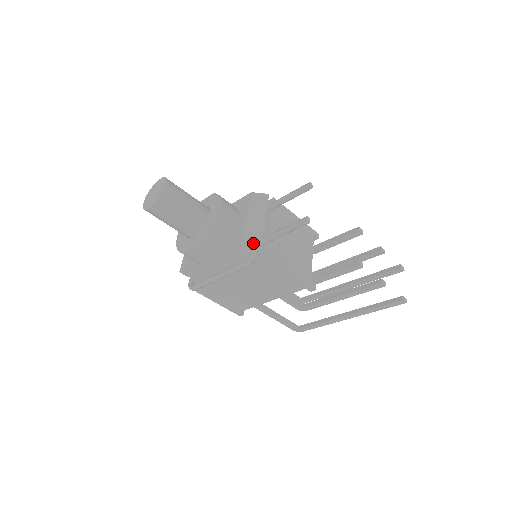
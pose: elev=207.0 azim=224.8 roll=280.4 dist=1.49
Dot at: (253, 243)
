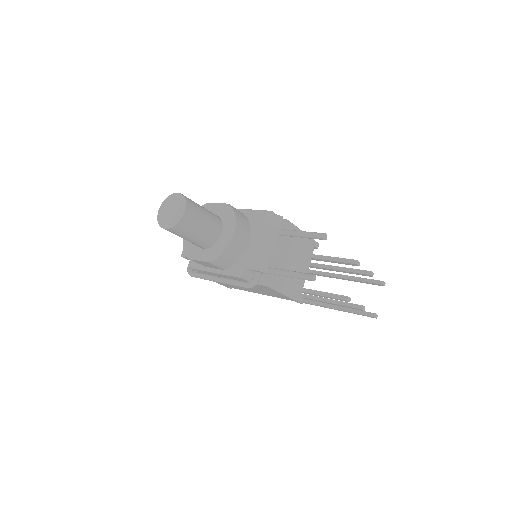
Dot at: (258, 271)
